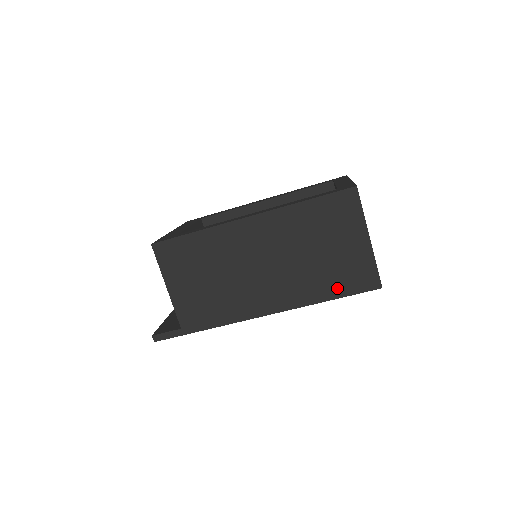
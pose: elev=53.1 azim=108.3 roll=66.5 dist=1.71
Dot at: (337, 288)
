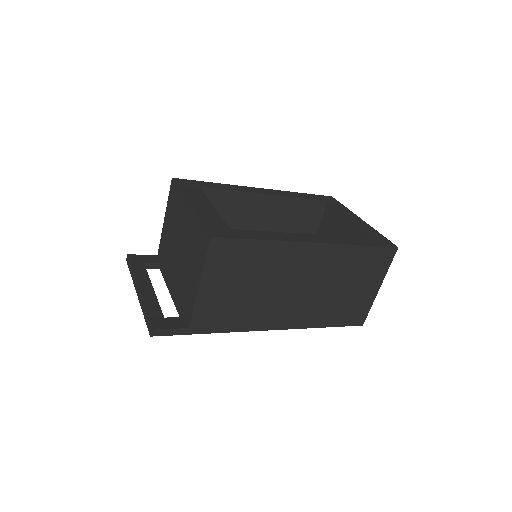
Dot at: (337, 319)
